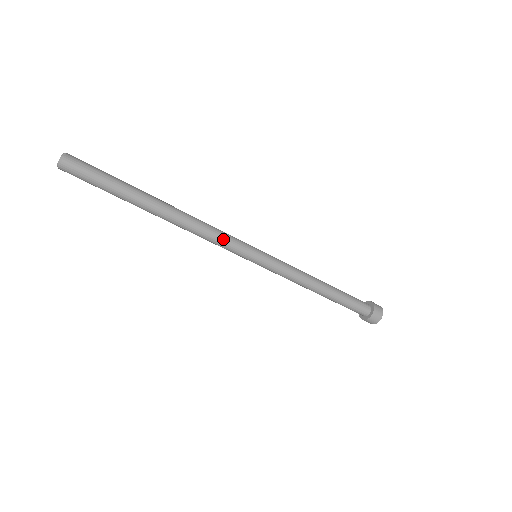
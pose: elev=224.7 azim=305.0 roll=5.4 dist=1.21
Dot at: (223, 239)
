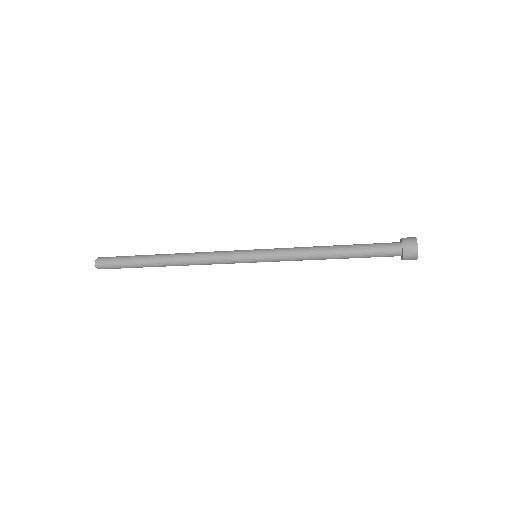
Dot at: occluded
